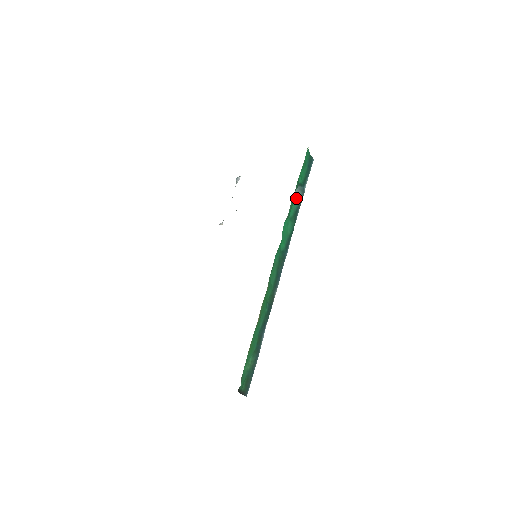
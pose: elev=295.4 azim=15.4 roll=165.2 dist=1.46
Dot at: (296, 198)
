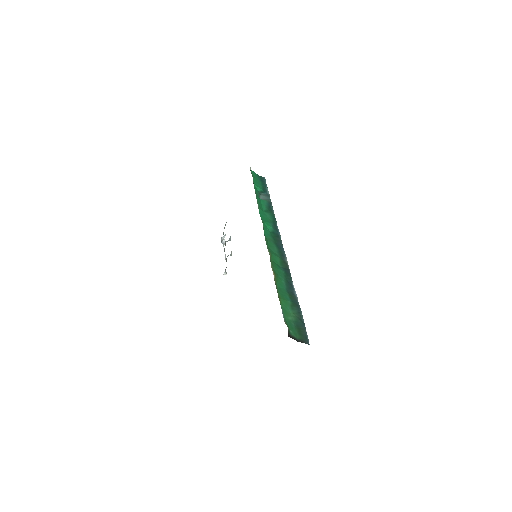
Dot at: (263, 200)
